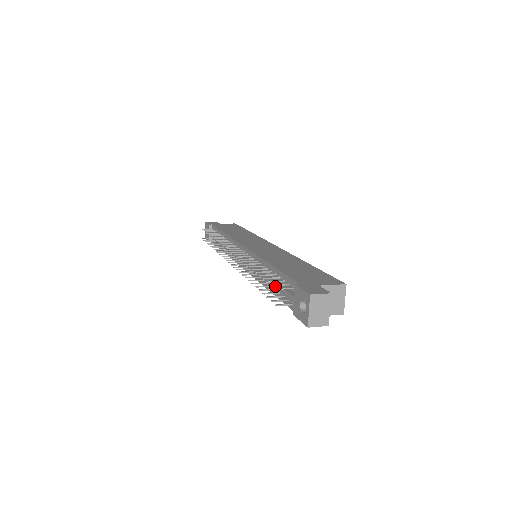
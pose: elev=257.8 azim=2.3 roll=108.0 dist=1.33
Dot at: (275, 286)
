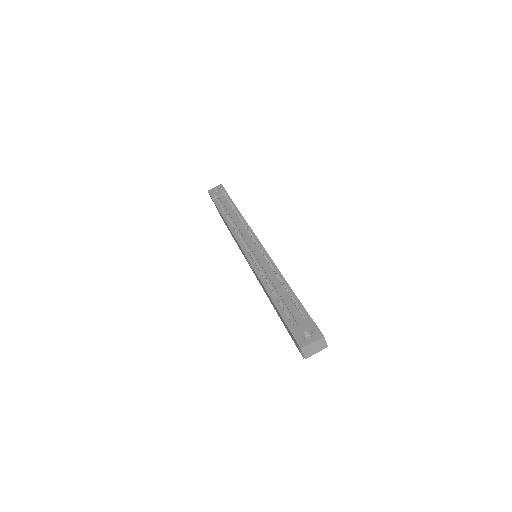
Dot at: (284, 299)
